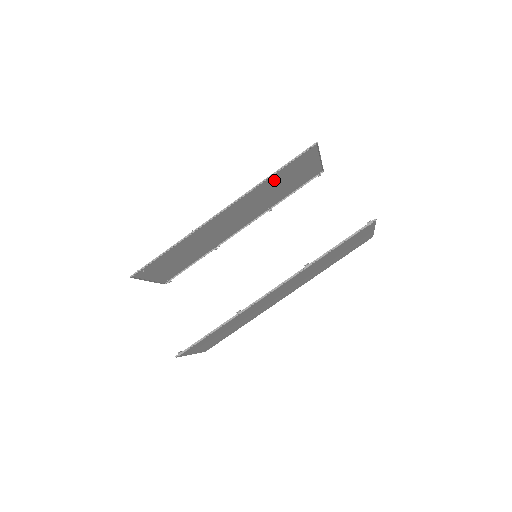
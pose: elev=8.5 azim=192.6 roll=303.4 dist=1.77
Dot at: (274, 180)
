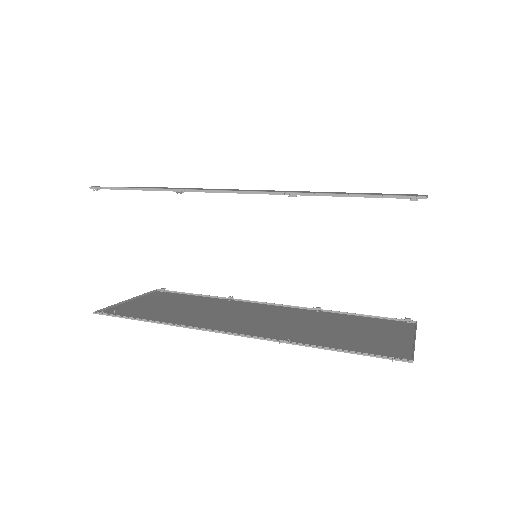
Dot at: occluded
